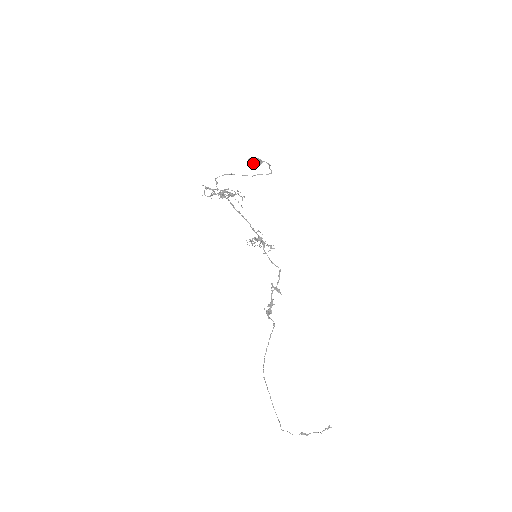
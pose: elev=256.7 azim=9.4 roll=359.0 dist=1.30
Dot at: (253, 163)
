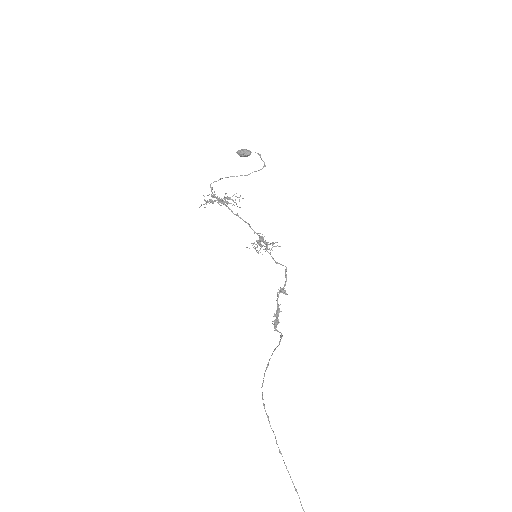
Dot at: (242, 155)
